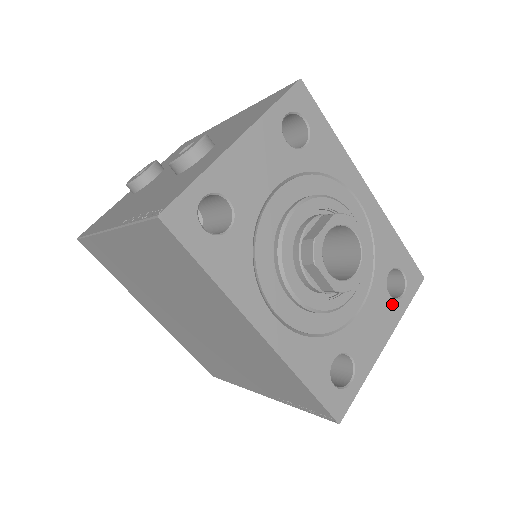
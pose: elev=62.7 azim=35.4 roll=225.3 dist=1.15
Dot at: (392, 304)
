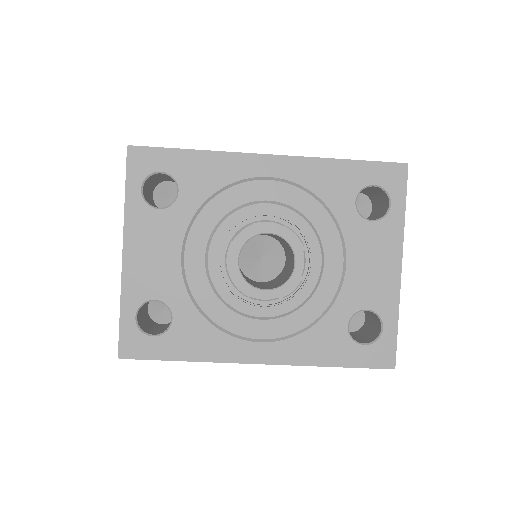
Dot at: (382, 226)
